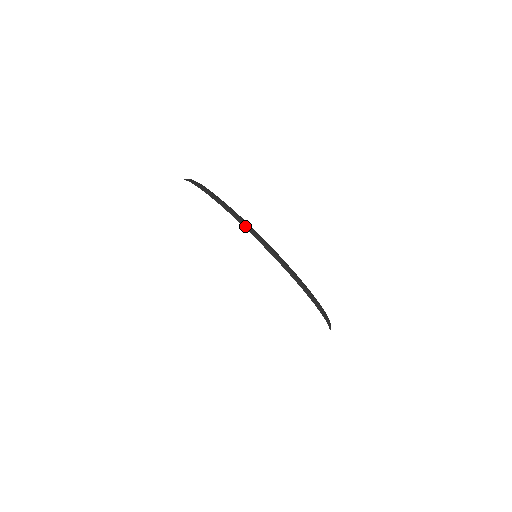
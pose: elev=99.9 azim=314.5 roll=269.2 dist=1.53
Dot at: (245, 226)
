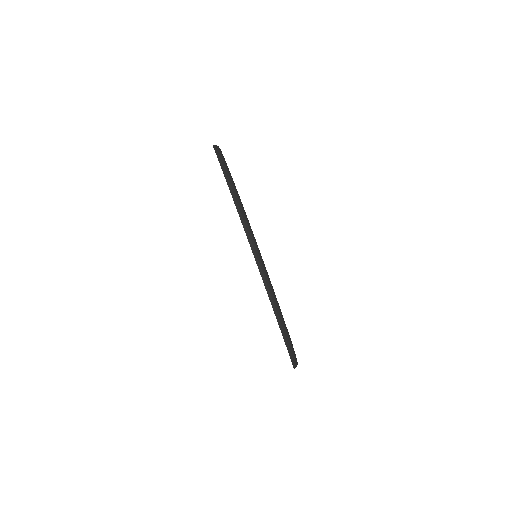
Dot at: (290, 352)
